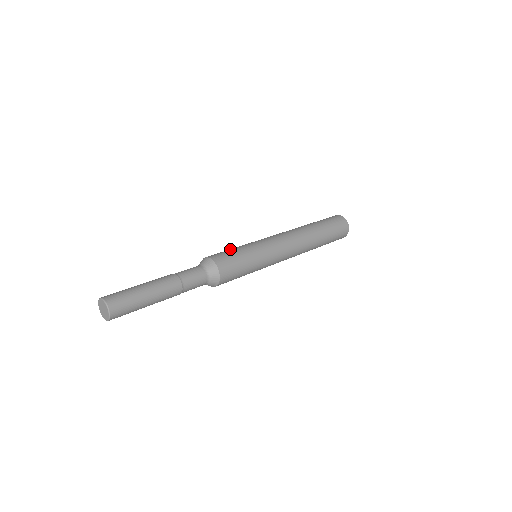
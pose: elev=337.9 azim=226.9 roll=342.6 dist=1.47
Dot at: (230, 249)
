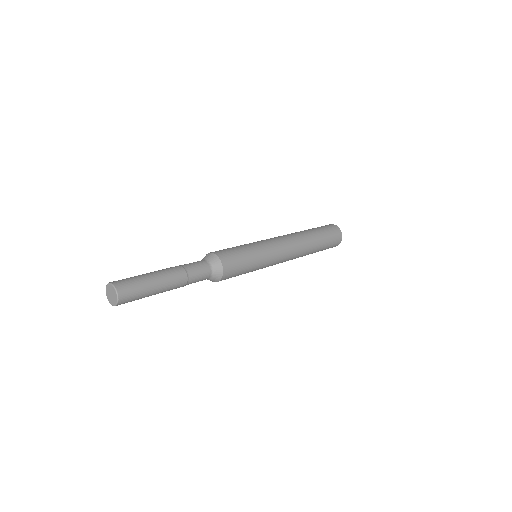
Dot at: (237, 248)
